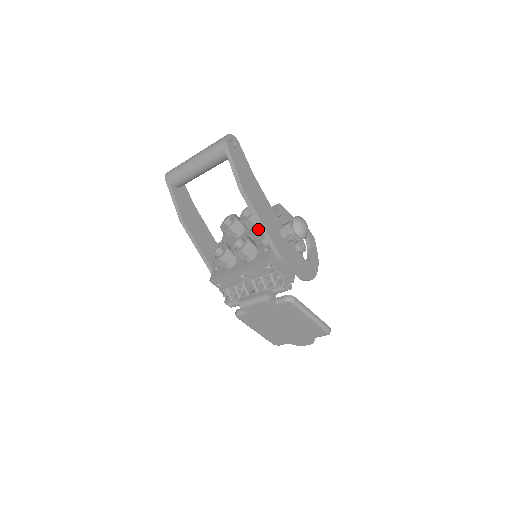
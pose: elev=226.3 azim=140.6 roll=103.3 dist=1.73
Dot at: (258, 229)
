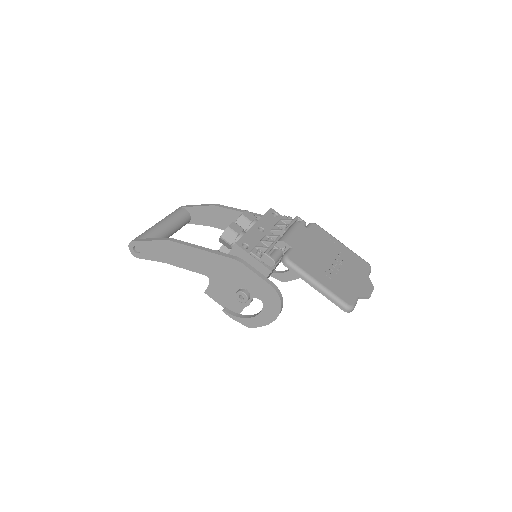
Dot at: occluded
